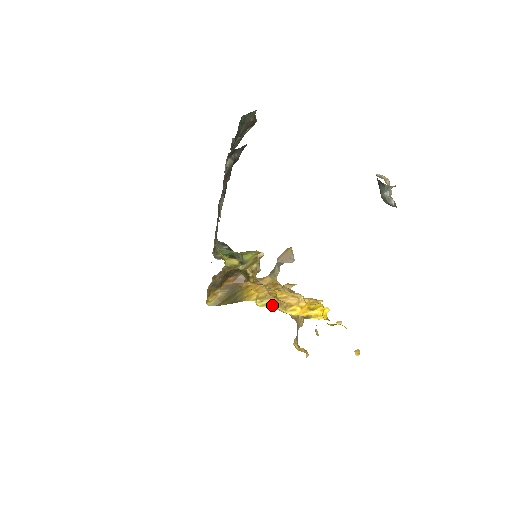
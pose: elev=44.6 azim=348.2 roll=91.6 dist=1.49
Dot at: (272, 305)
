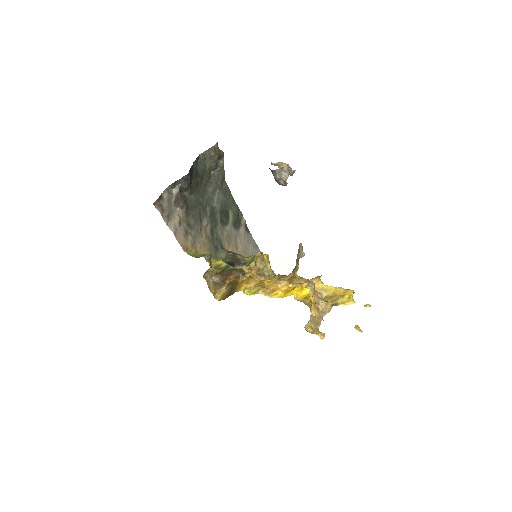
Dot at: (256, 292)
